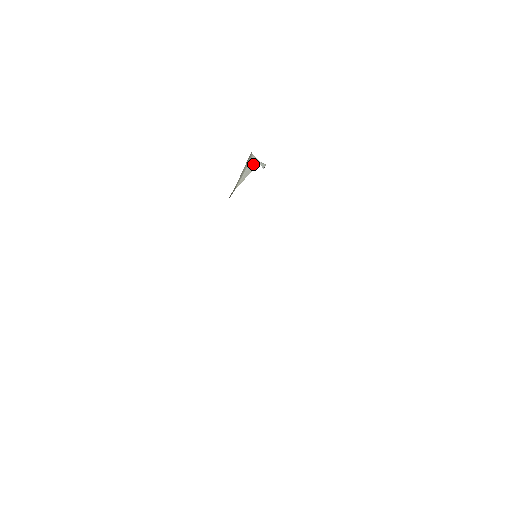
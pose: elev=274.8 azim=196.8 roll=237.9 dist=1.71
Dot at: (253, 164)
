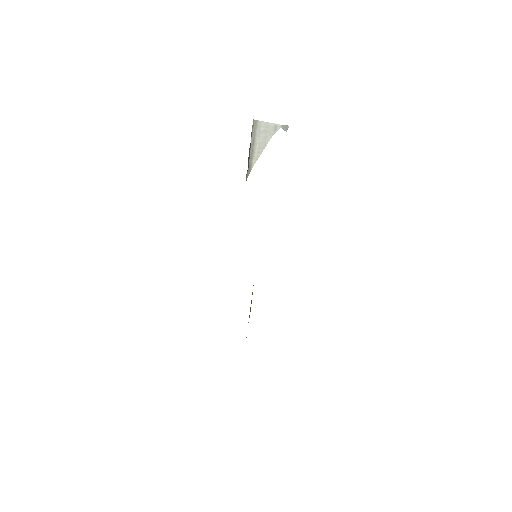
Dot at: (268, 131)
